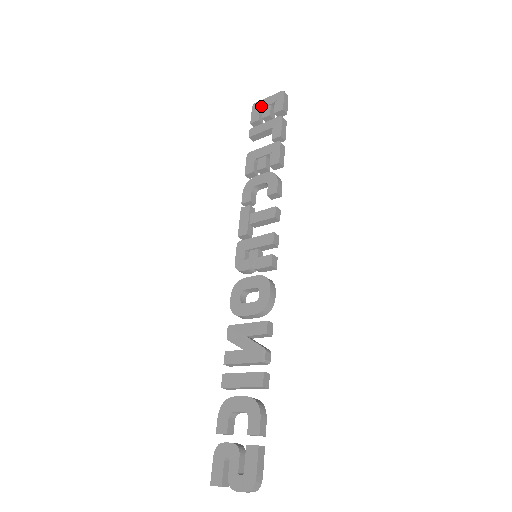
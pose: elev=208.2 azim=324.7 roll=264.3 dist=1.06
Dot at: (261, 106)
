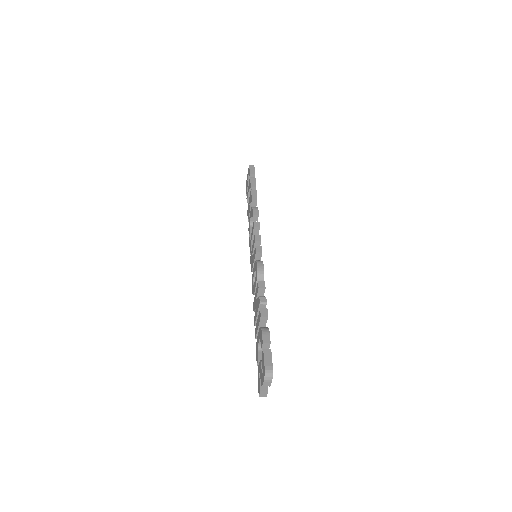
Dot at: occluded
